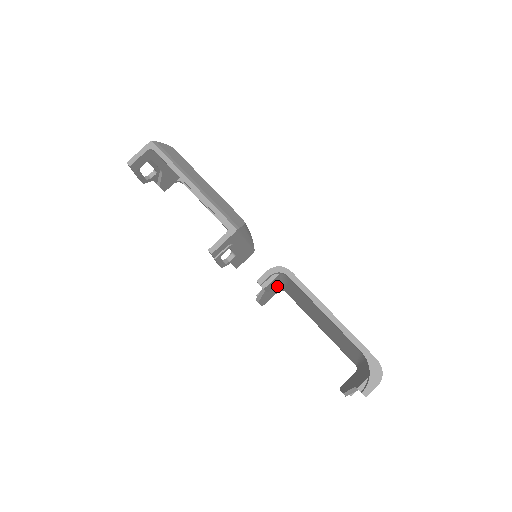
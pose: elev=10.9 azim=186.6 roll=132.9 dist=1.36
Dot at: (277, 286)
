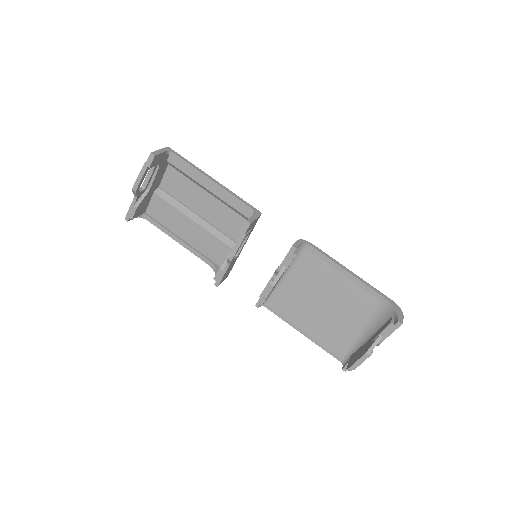
Dot at: (278, 281)
